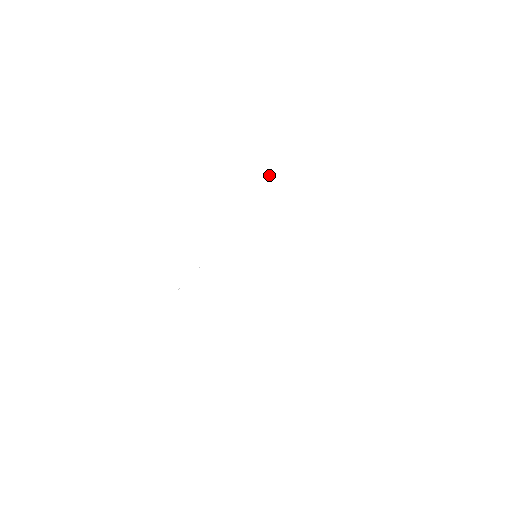
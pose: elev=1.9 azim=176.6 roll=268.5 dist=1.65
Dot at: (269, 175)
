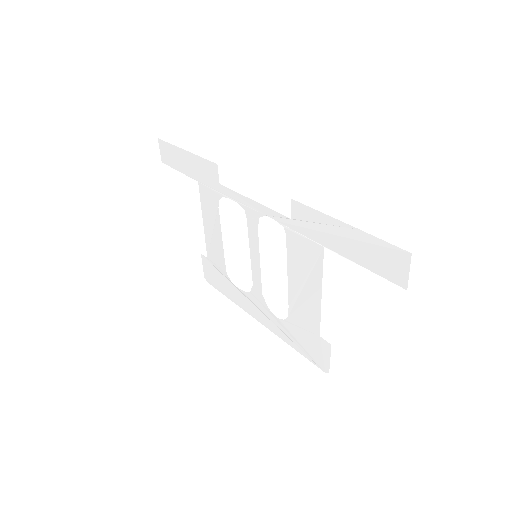
Dot at: (348, 231)
